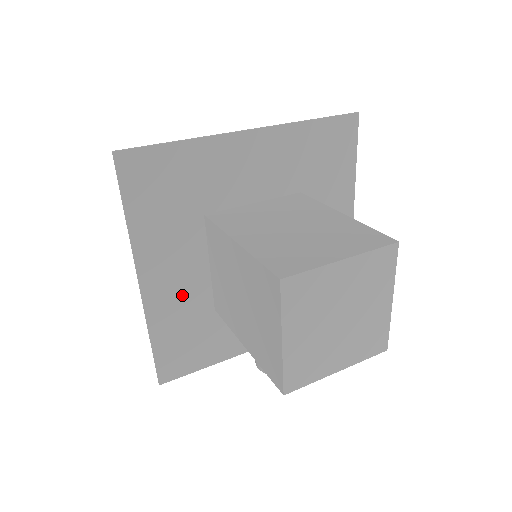
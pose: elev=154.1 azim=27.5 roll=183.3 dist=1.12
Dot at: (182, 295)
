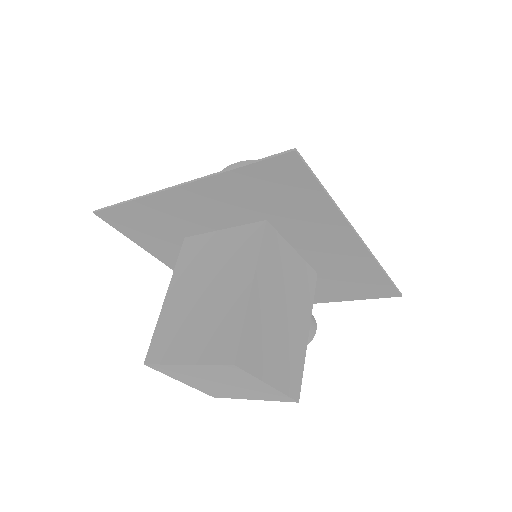
Dot at: occluded
